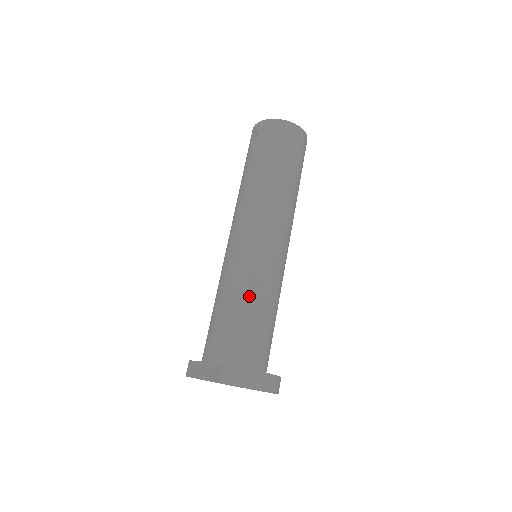
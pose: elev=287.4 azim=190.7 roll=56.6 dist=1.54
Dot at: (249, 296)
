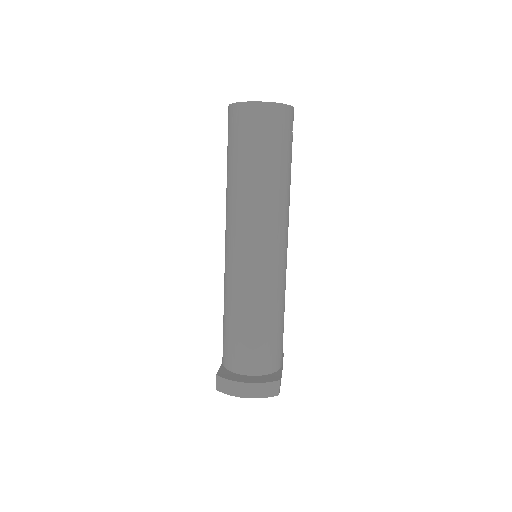
Dot at: (236, 310)
